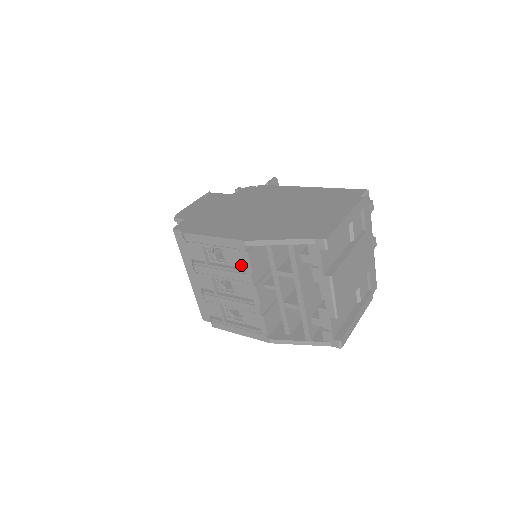
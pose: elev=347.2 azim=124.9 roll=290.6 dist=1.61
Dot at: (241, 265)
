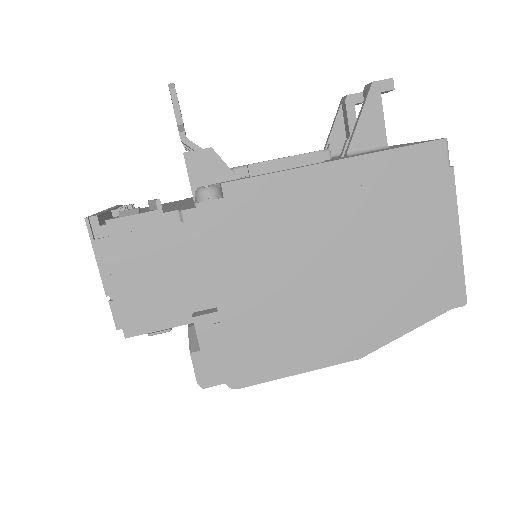
Dot at: occluded
